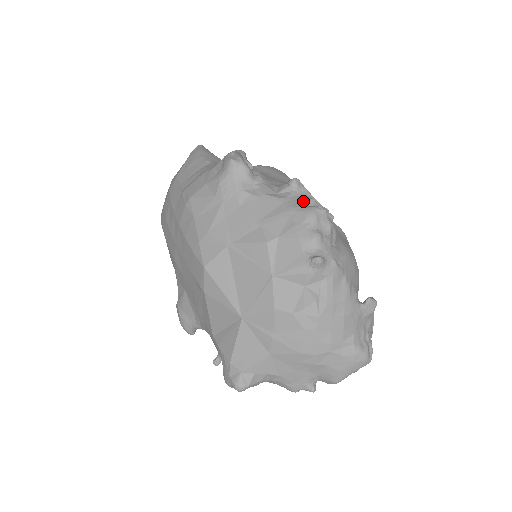
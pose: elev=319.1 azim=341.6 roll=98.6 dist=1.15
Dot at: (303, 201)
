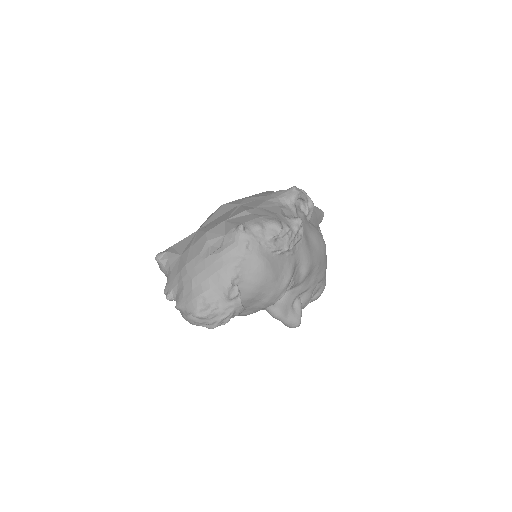
Dot at: (285, 223)
